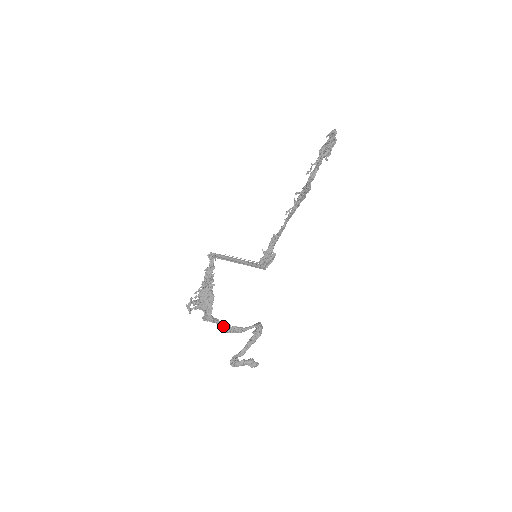
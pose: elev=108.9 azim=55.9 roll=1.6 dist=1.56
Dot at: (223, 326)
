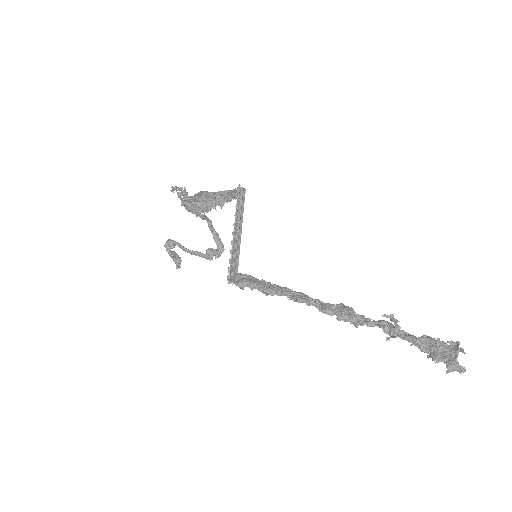
Dot at: (199, 215)
